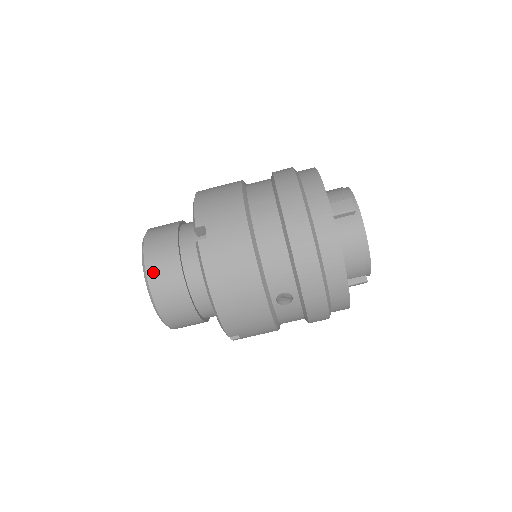
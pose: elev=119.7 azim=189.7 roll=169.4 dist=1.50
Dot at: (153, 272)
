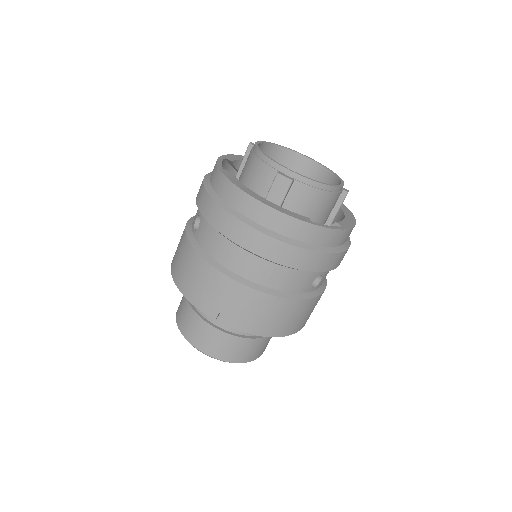
Dot at: (222, 355)
